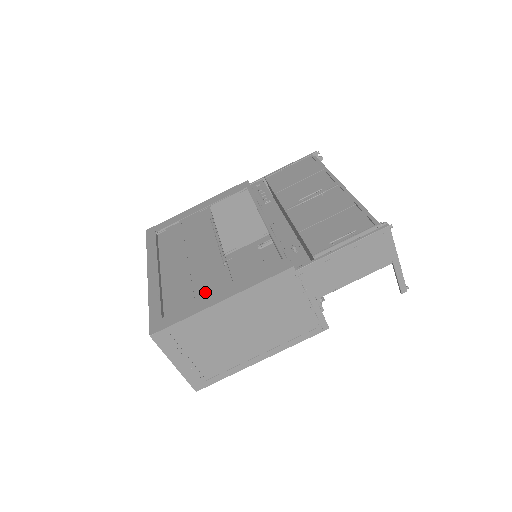
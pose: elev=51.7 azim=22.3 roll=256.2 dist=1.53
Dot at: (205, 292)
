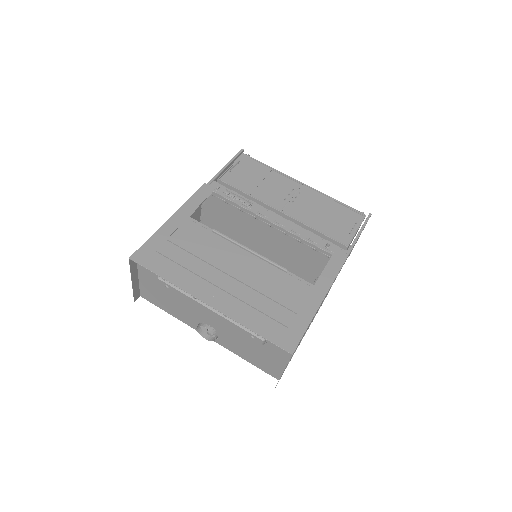
Dot at: (297, 300)
